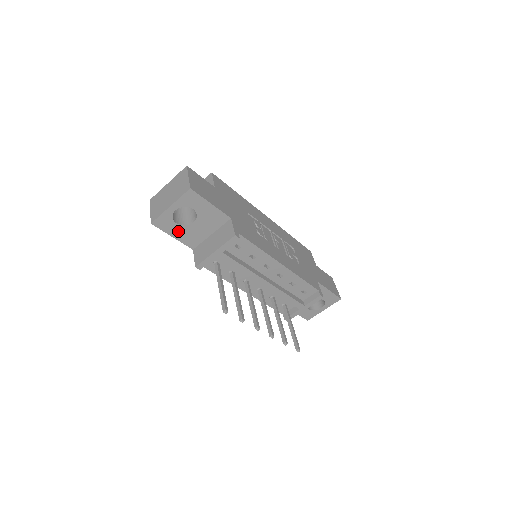
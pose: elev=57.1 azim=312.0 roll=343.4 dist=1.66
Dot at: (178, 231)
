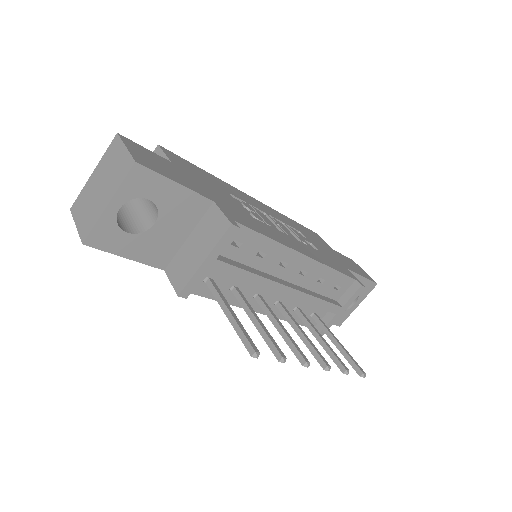
Dot at: (133, 245)
